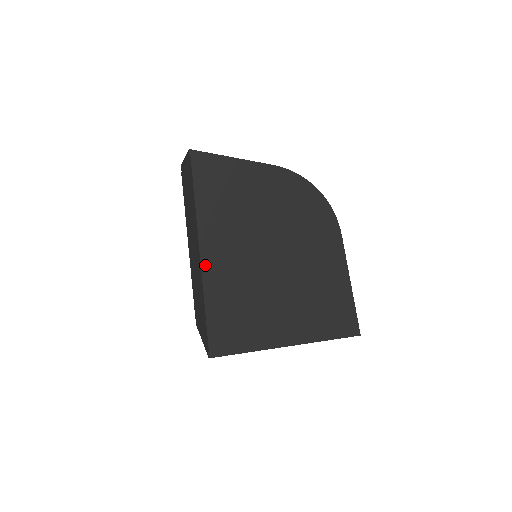
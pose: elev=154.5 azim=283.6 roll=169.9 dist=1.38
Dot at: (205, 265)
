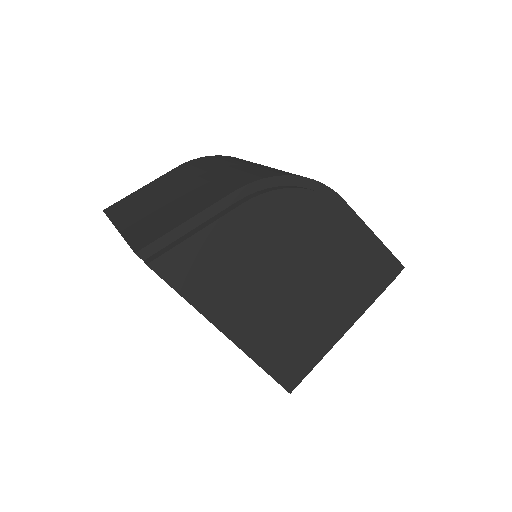
Dot at: (238, 340)
